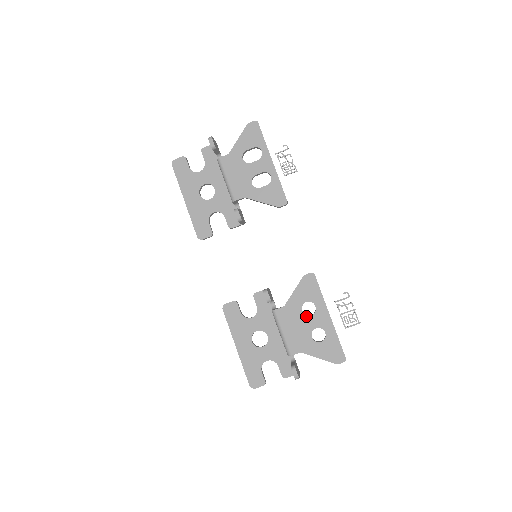
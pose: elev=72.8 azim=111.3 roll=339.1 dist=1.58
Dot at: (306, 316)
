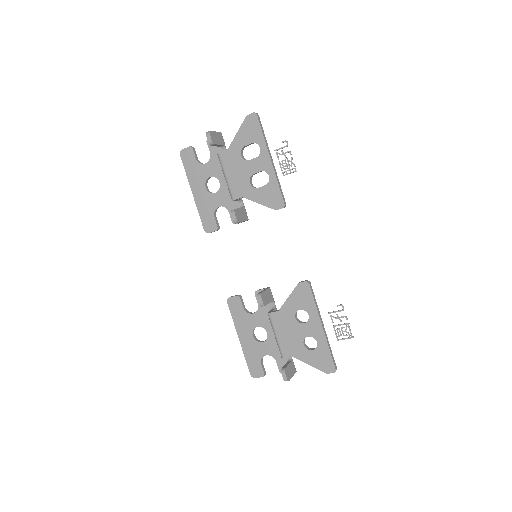
Dot at: (299, 323)
